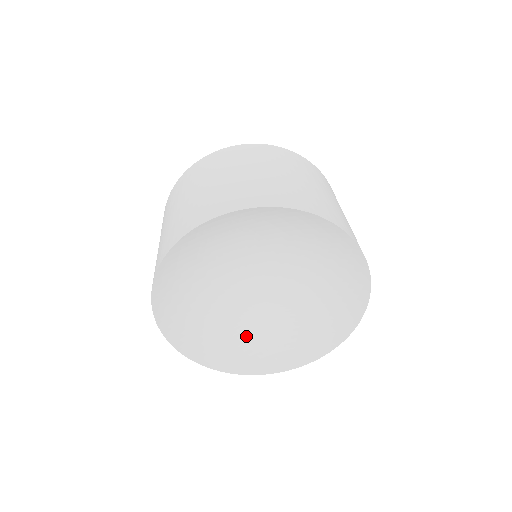
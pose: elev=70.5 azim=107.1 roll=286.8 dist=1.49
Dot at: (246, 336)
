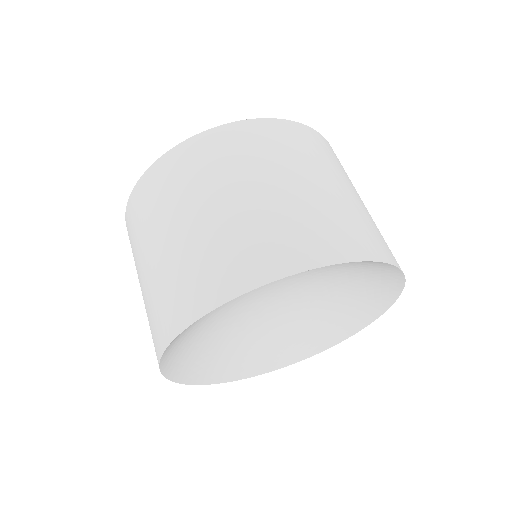
Dot at: (291, 331)
